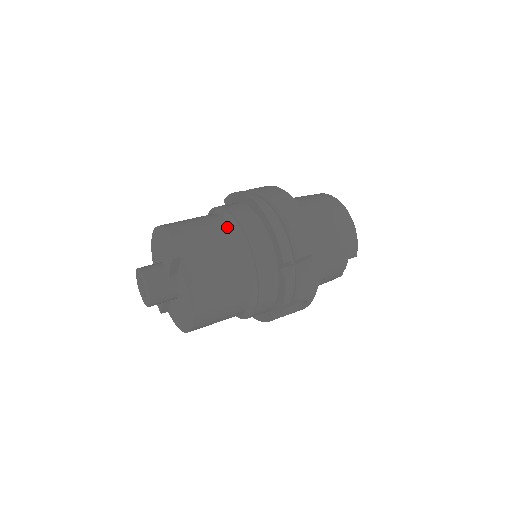
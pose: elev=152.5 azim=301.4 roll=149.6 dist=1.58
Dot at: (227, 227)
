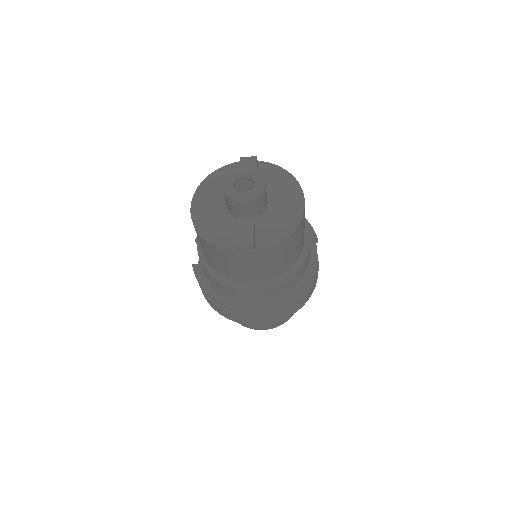
Dot at: occluded
